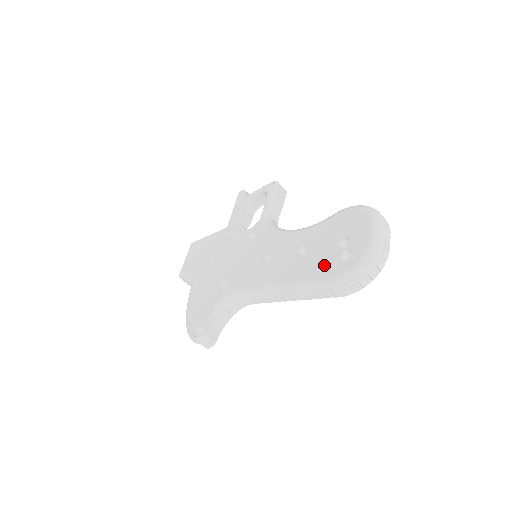
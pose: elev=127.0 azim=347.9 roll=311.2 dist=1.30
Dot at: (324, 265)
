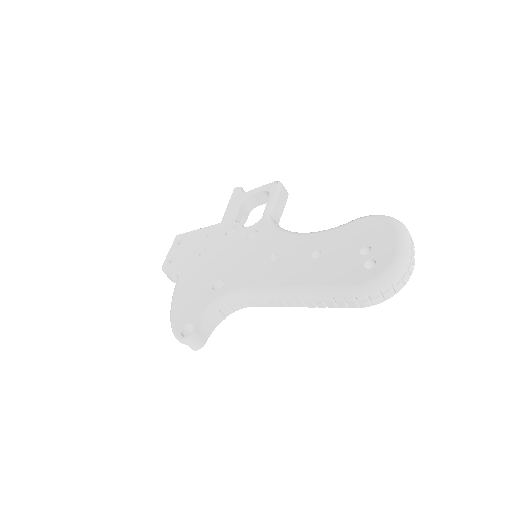
Dot at: (343, 272)
